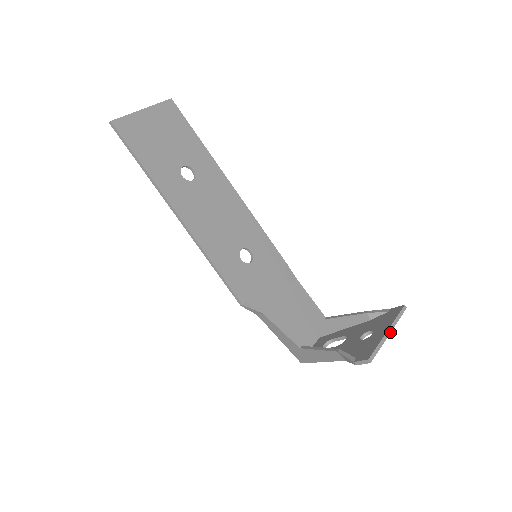
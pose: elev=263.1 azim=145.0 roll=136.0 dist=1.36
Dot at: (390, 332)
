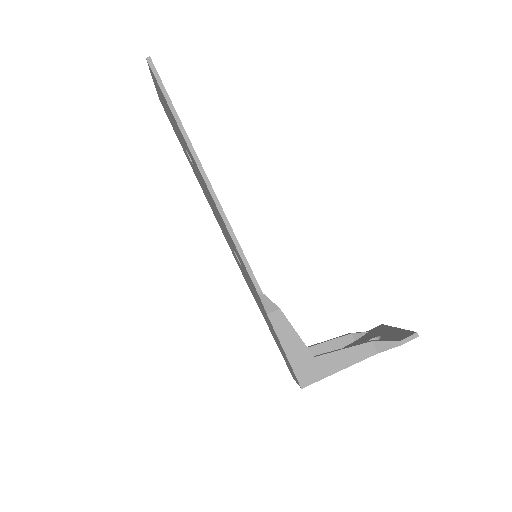
Dot at: occluded
